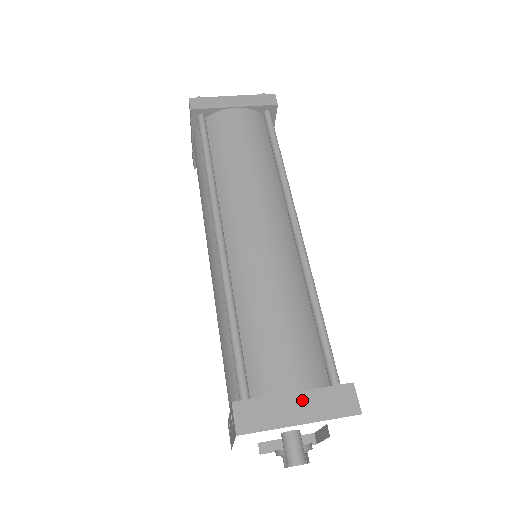
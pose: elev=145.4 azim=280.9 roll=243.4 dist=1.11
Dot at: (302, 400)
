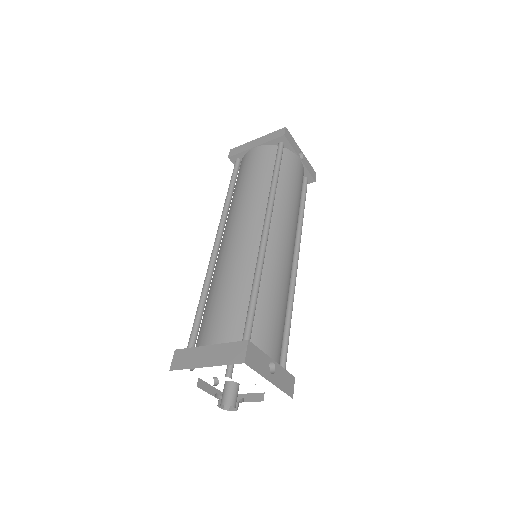
Dot at: (212, 351)
